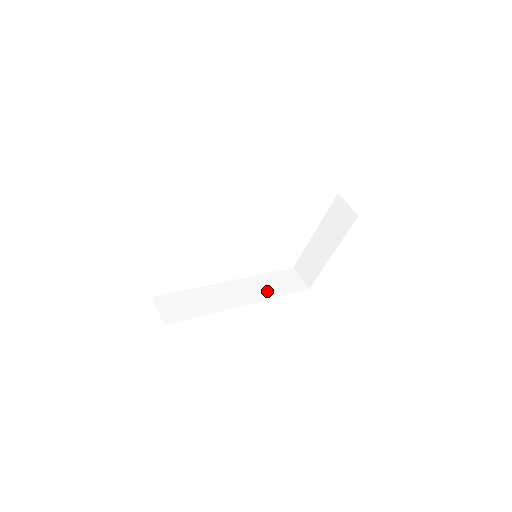
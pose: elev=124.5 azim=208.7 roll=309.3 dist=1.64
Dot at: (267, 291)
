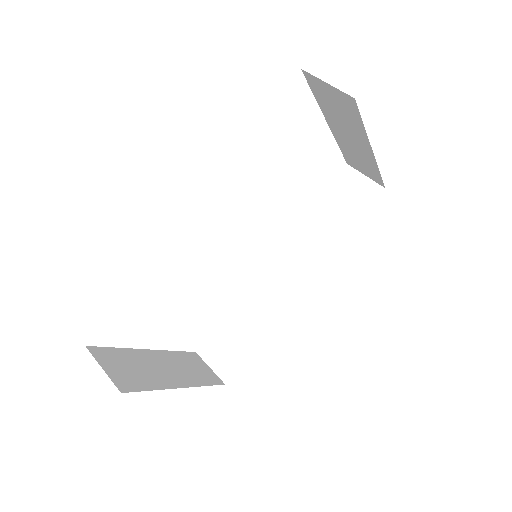
Dot at: (324, 240)
